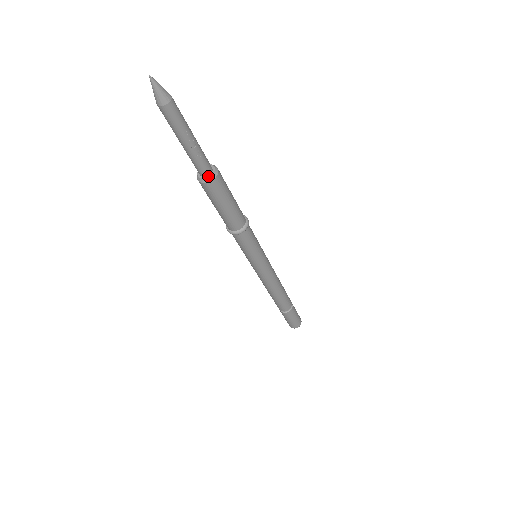
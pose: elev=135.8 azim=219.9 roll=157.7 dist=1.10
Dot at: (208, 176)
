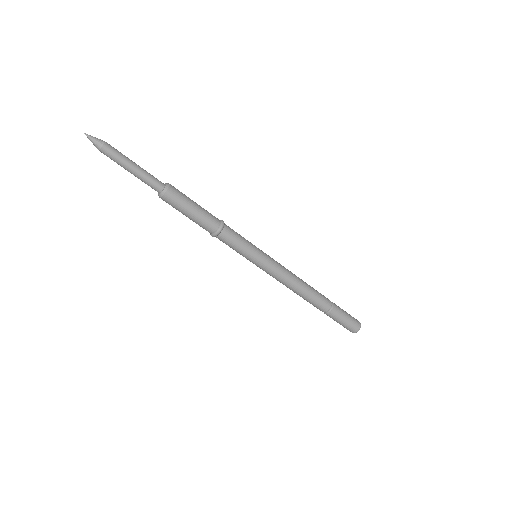
Dot at: (163, 190)
